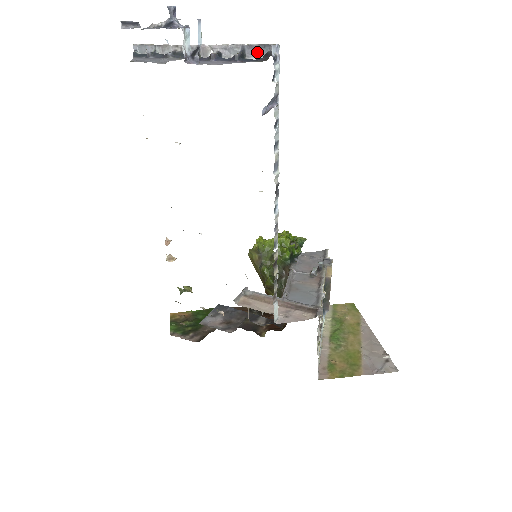
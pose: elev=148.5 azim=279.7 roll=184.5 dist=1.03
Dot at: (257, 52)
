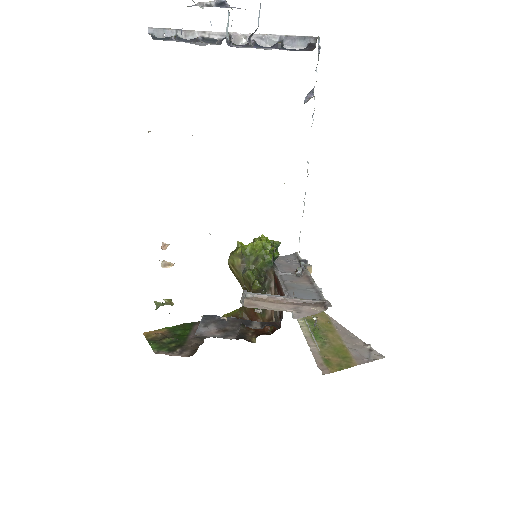
Dot at: (296, 43)
